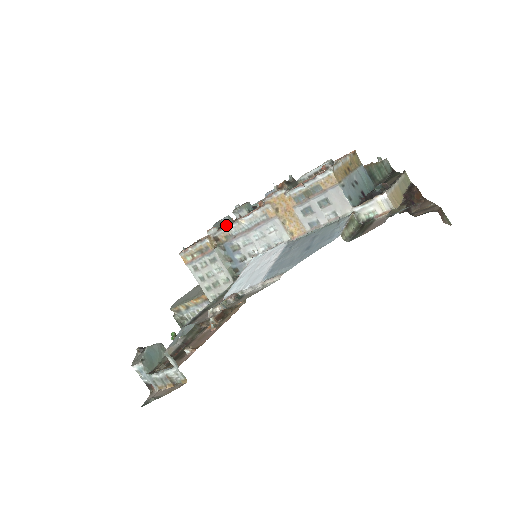
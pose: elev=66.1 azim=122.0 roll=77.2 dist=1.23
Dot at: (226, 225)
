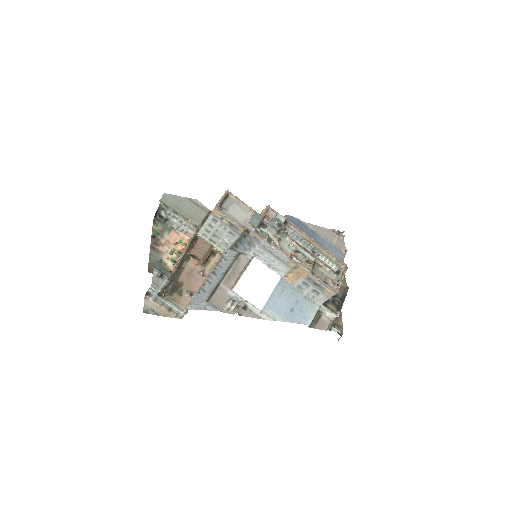
Dot at: (262, 235)
